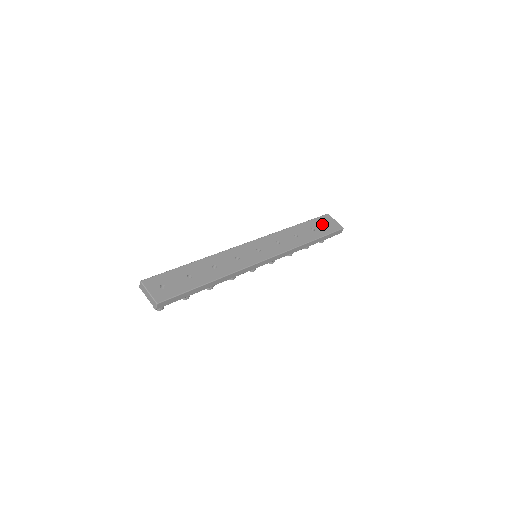
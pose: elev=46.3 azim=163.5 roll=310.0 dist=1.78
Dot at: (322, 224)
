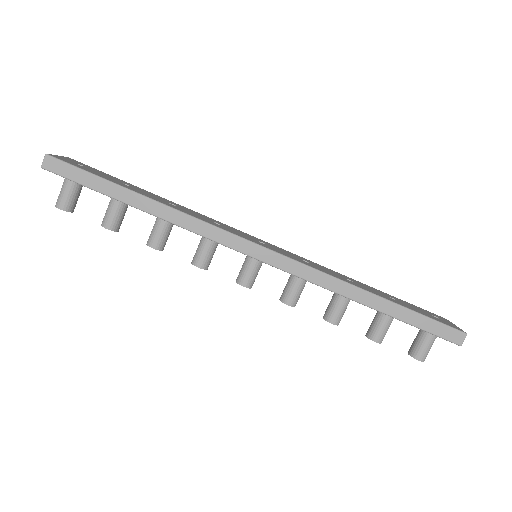
Dot at: (420, 309)
